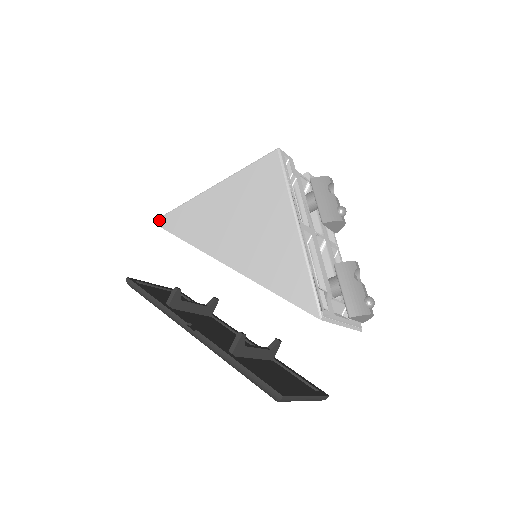
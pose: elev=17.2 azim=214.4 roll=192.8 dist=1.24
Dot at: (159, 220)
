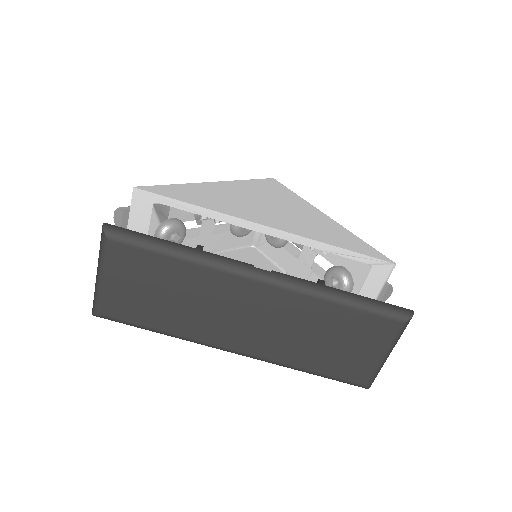
Dot at: (146, 187)
